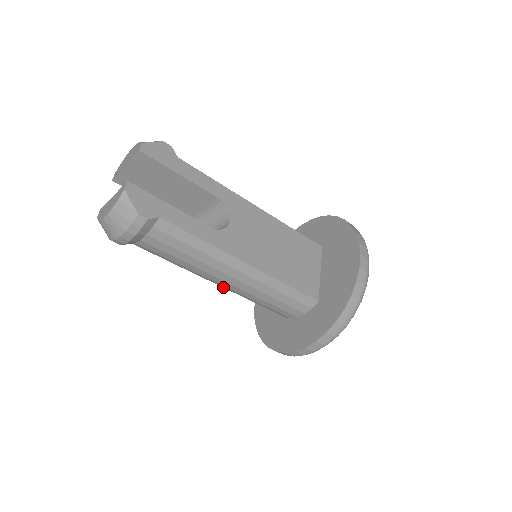
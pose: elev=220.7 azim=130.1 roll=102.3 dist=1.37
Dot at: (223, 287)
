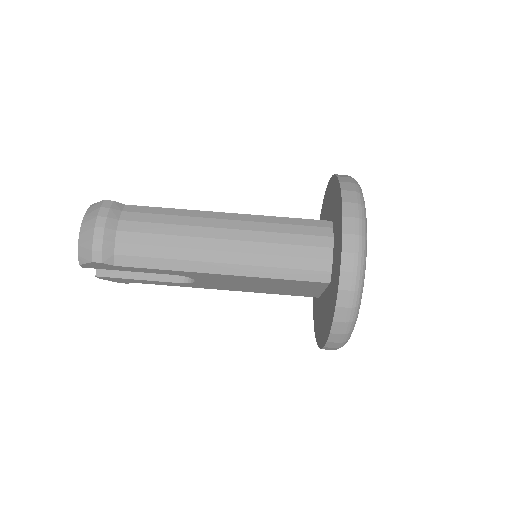
Dot at: (231, 263)
